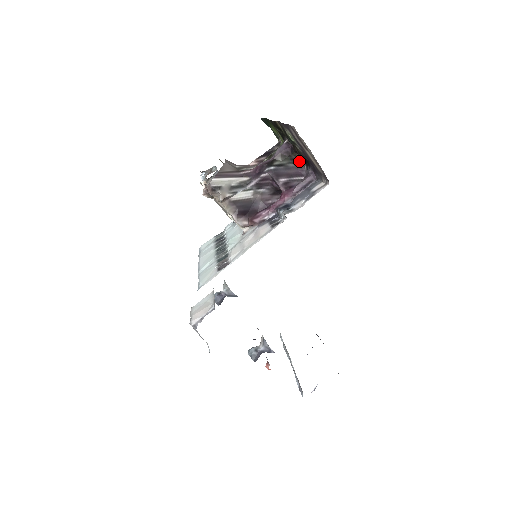
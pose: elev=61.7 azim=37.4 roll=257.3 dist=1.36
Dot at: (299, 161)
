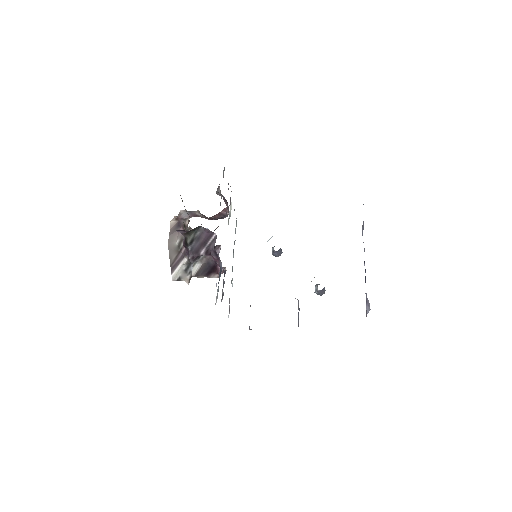
Dot at: (199, 226)
